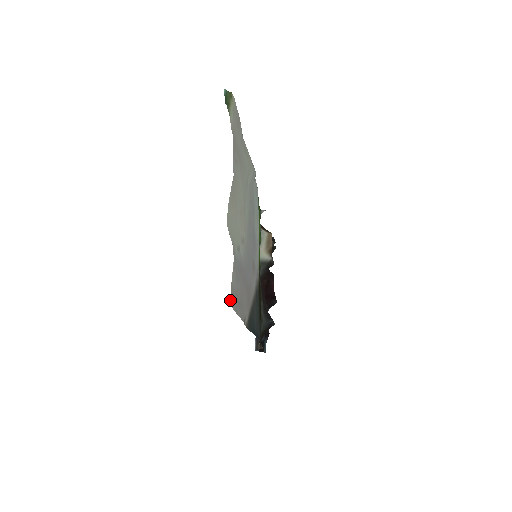
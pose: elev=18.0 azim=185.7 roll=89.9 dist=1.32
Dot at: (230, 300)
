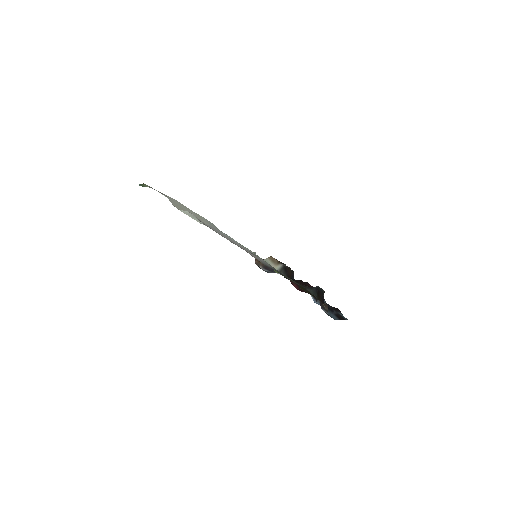
Dot at: occluded
